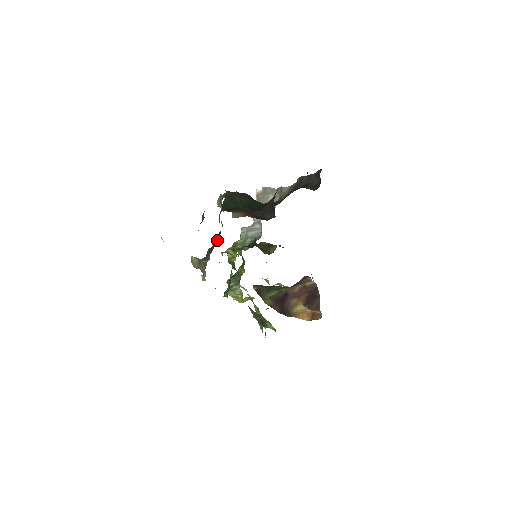
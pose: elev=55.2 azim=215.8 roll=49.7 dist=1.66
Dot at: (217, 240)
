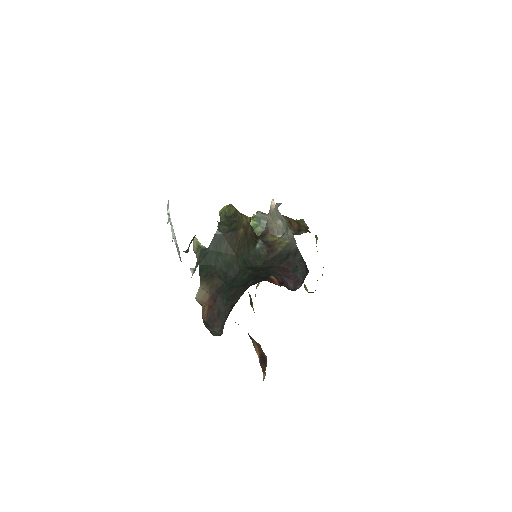
Dot at: occluded
